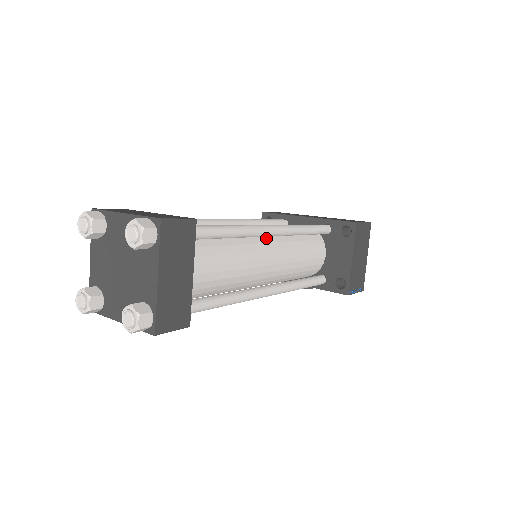
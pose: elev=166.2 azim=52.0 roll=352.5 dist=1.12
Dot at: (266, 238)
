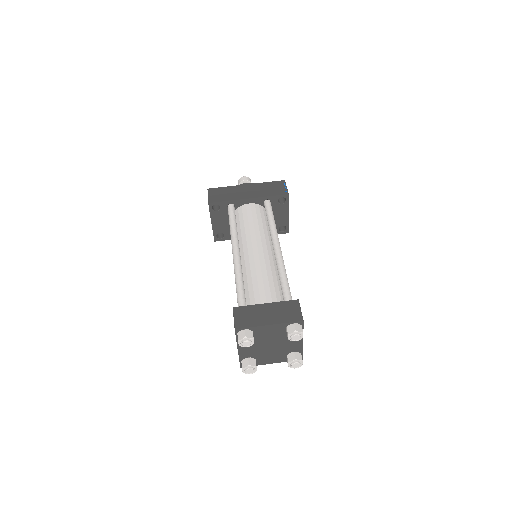
Dot at: (272, 251)
